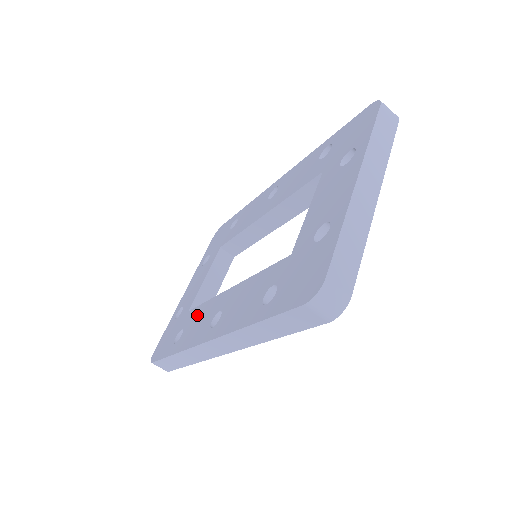
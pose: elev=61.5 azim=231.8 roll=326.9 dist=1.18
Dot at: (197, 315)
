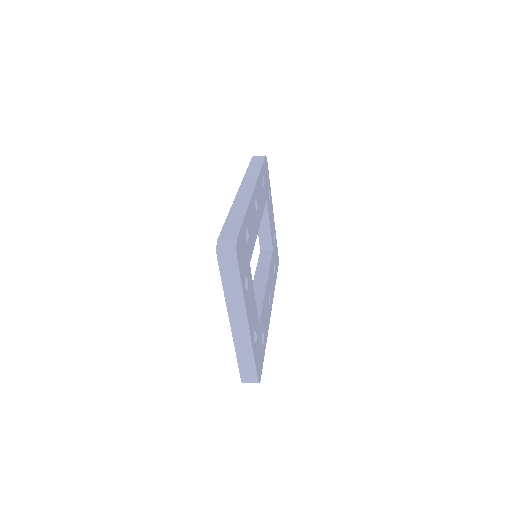
Dot at: occluded
